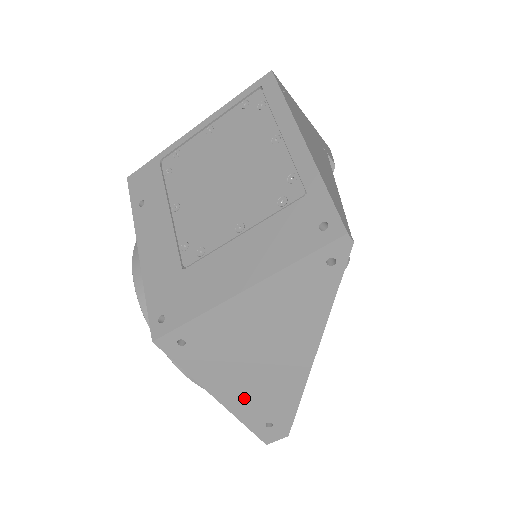
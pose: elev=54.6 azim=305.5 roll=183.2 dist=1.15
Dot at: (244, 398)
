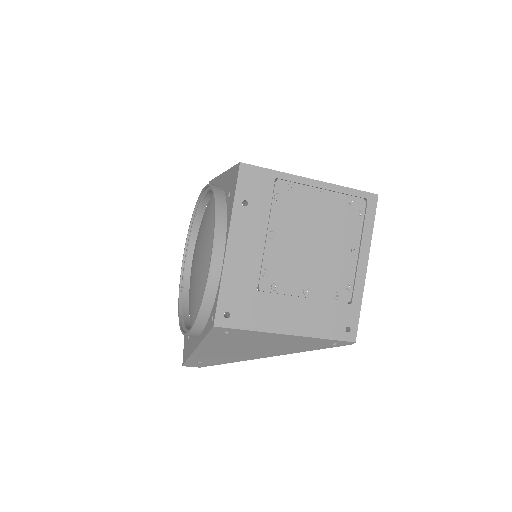
Dot at: (210, 354)
